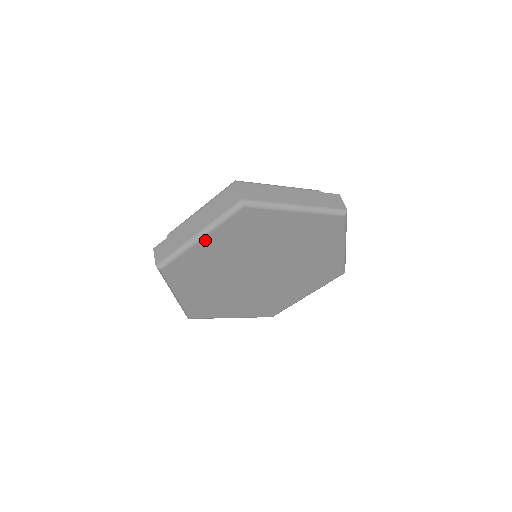
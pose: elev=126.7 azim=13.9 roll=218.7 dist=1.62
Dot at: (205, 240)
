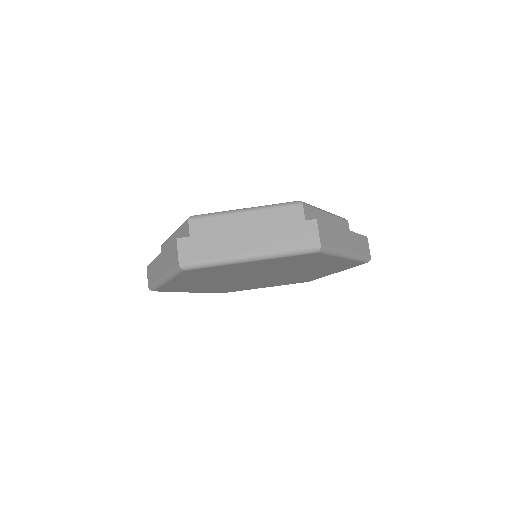
Dot at: (253, 262)
